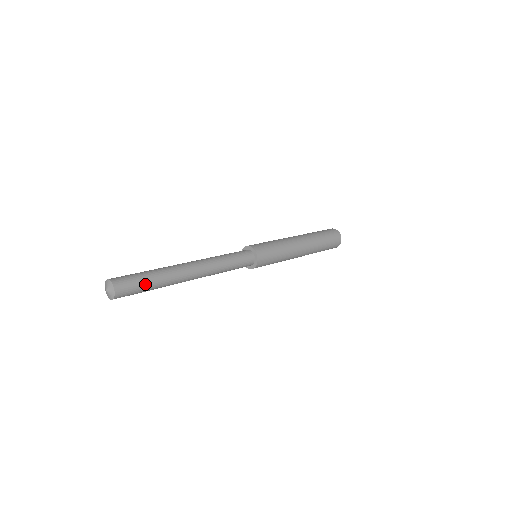
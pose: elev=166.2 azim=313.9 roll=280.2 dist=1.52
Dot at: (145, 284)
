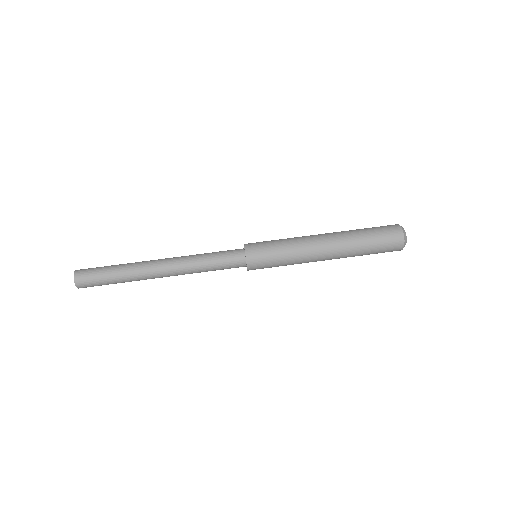
Dot at: (106, 281)
